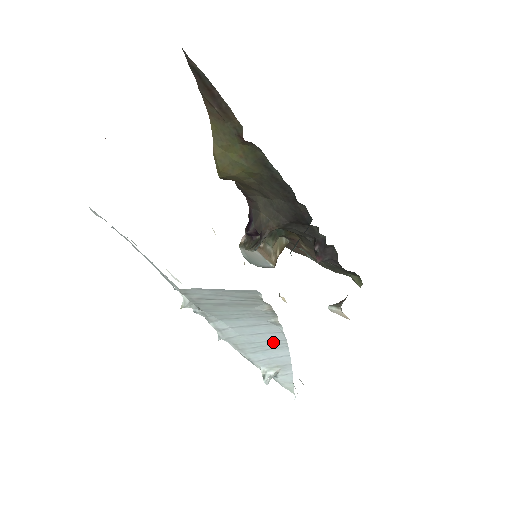
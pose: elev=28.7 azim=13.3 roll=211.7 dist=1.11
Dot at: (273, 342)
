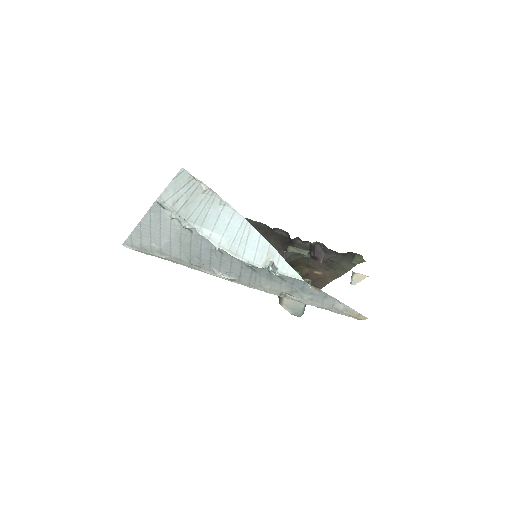
Dot at: (242, 228)
